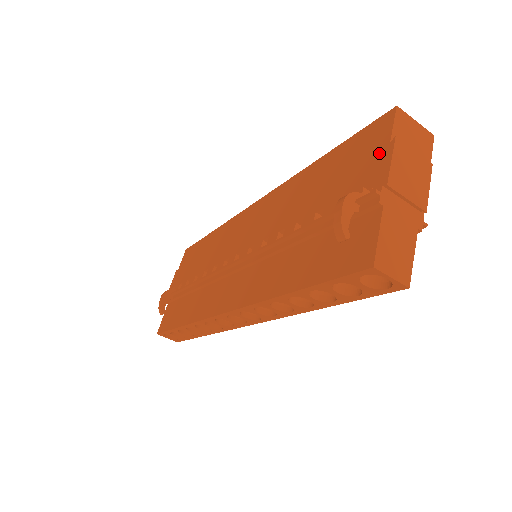
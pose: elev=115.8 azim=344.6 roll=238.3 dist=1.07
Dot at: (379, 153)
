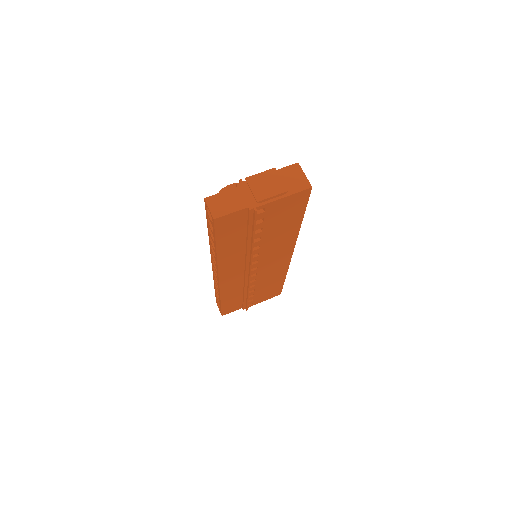
Dot at: occluded
